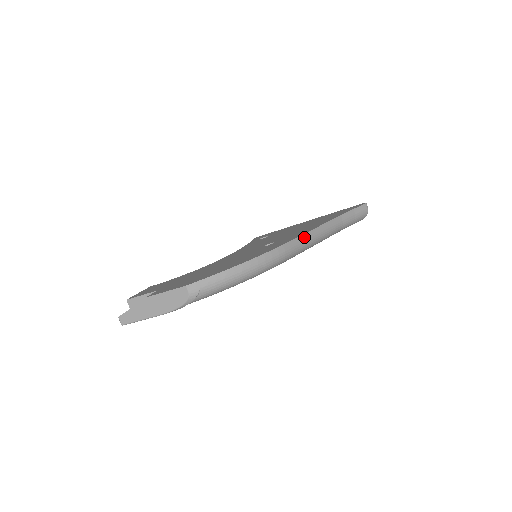
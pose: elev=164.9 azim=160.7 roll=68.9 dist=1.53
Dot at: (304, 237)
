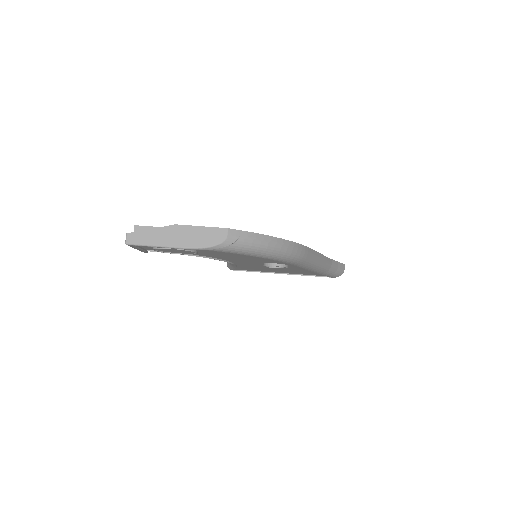
Dot at: (315, 253)
